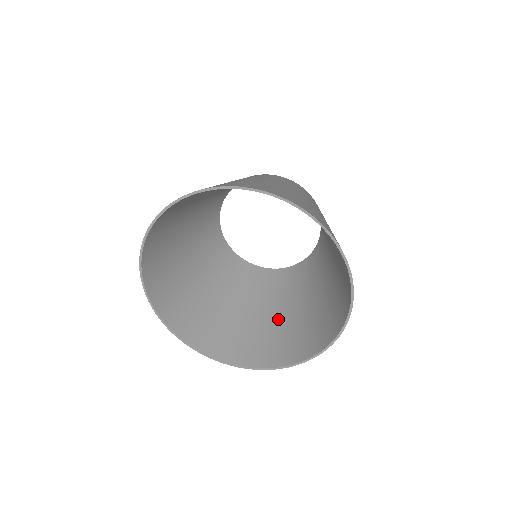
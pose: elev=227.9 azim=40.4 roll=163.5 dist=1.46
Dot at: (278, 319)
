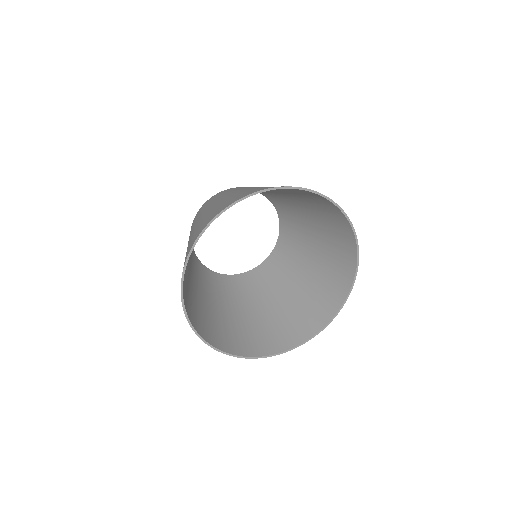
Dot at: (308, 280)
